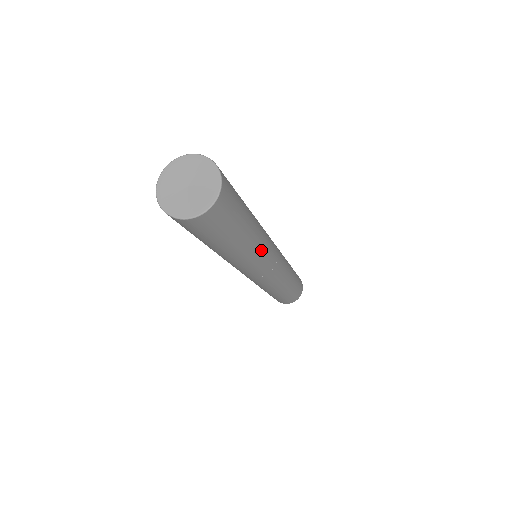
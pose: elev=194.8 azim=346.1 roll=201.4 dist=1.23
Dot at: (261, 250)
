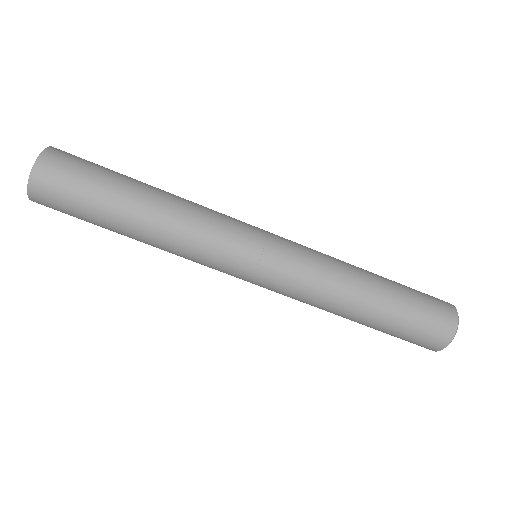
Dot at: occluded
